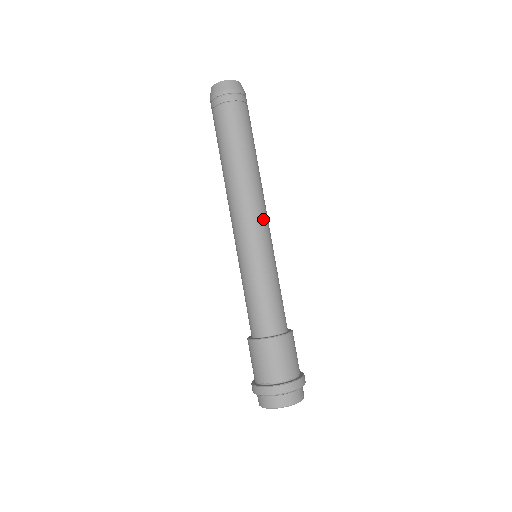
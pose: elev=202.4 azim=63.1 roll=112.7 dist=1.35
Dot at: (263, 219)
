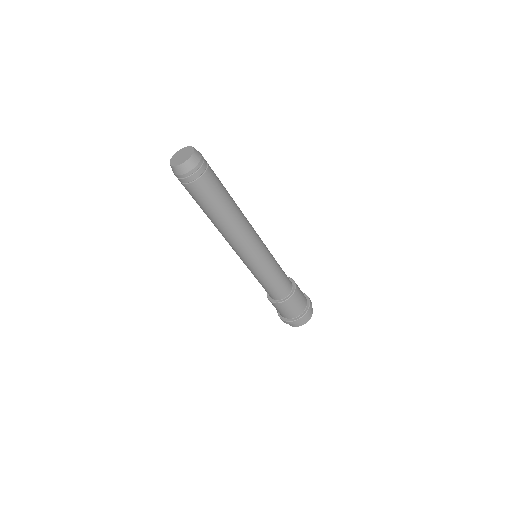
Dot at: (248, 248)
